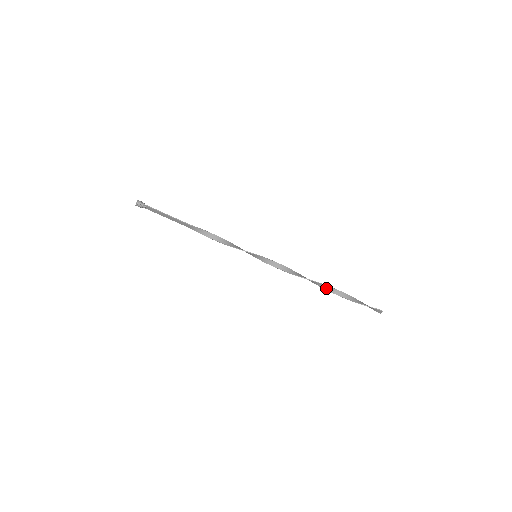
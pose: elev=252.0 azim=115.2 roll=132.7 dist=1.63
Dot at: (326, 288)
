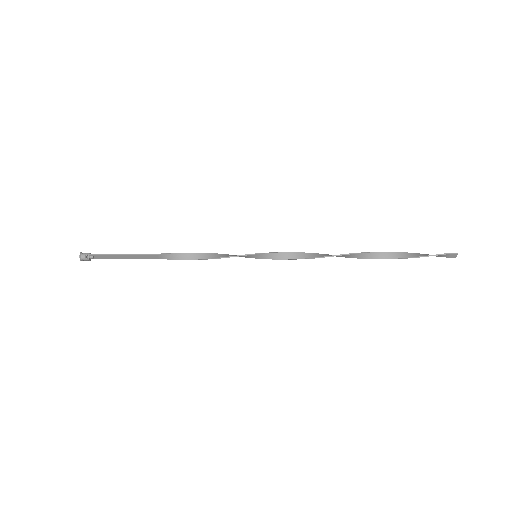
Dot at: (366, 256)
